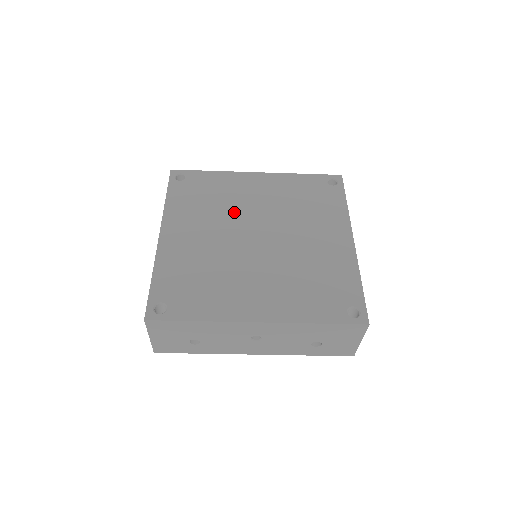
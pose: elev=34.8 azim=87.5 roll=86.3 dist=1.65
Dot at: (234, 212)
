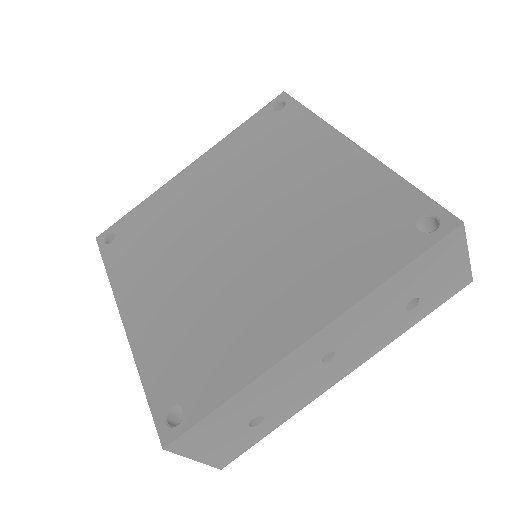
Dot at: (191, 226)
